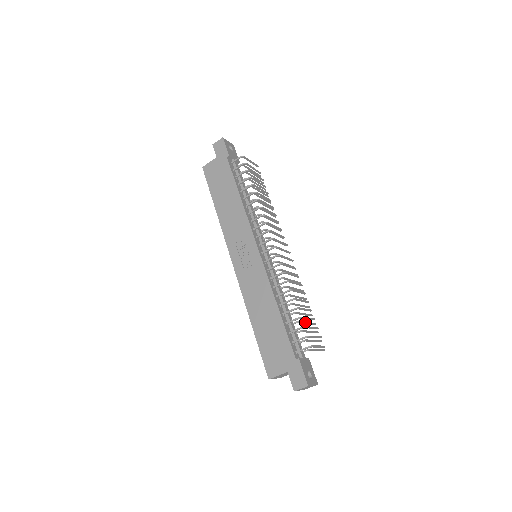
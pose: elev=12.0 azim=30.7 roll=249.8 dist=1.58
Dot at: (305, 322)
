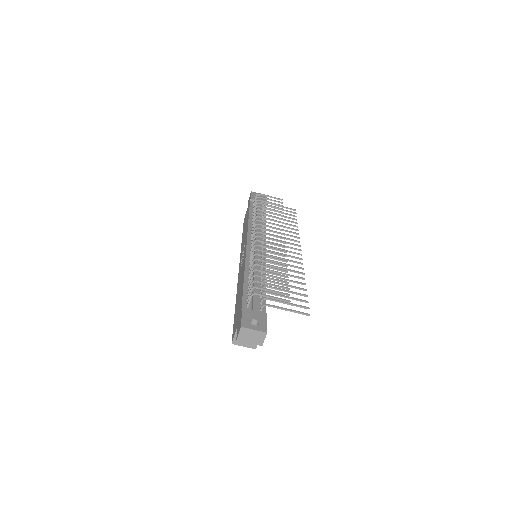
Dot at: (280, 289)
